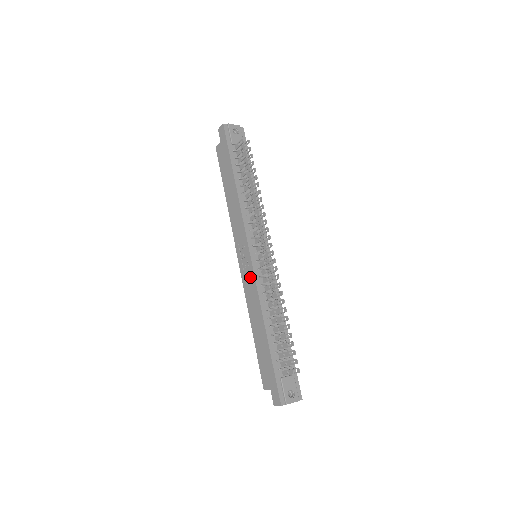
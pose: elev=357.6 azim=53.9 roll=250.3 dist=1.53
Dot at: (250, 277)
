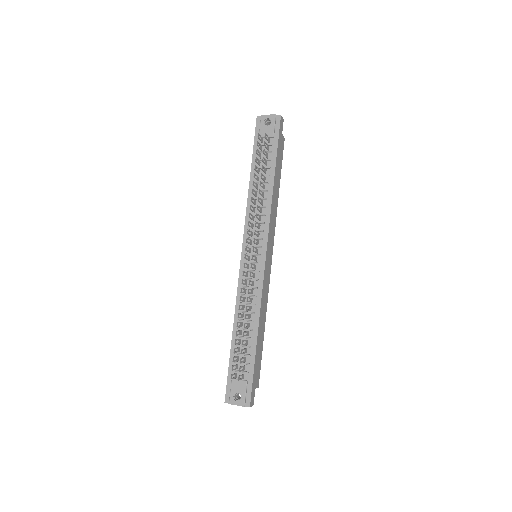
Dot at: occluded
